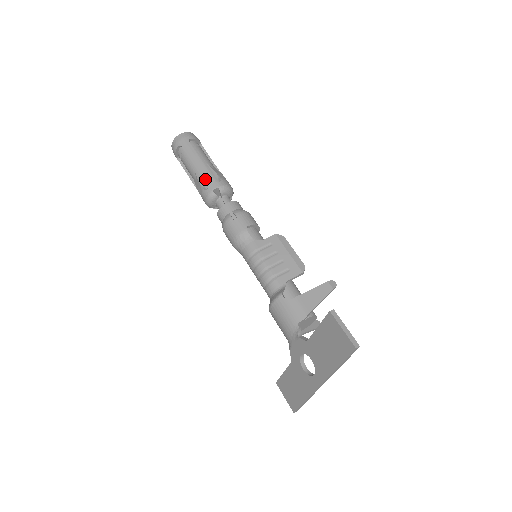
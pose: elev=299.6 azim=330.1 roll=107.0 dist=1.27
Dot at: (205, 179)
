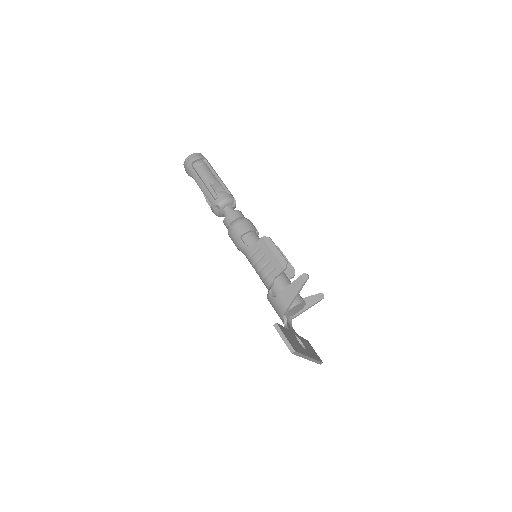
Dot at: (208, 199)
